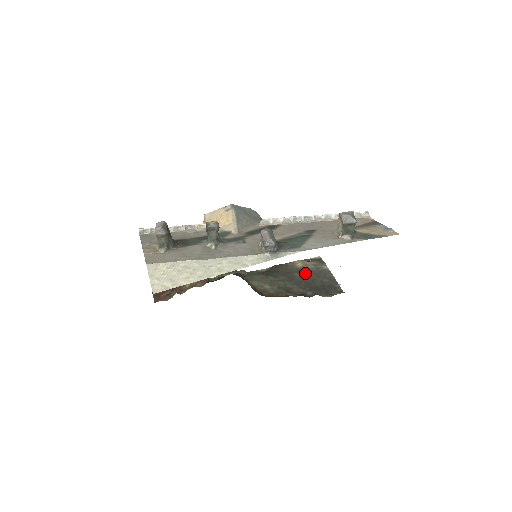
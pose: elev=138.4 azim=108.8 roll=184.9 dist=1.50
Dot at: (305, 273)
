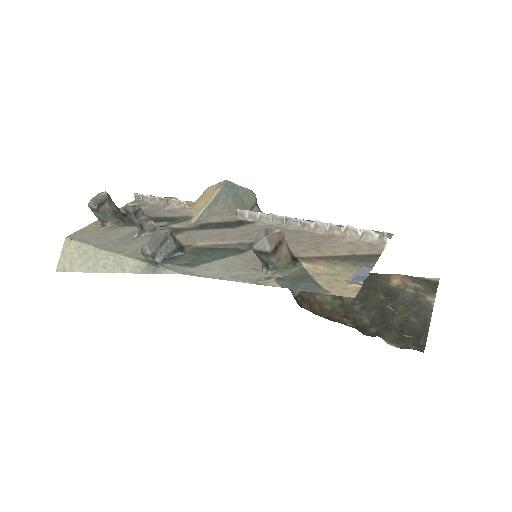
Dot at: (391, 297)
